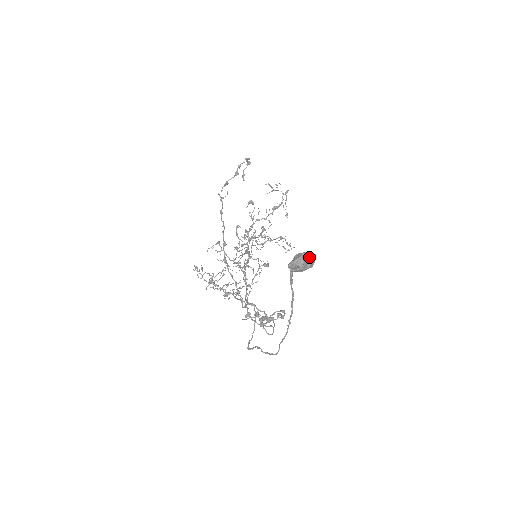
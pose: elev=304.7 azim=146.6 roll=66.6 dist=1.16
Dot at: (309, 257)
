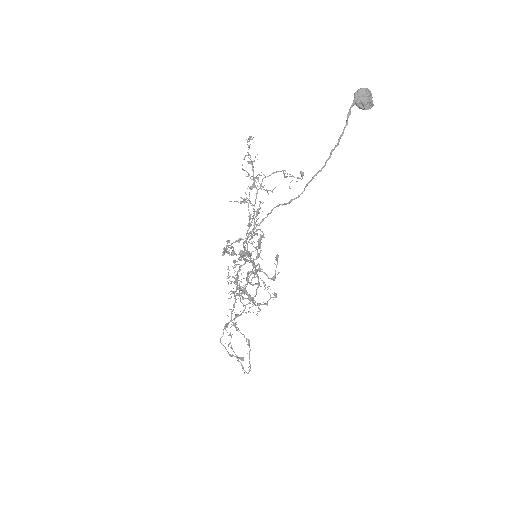
Dot at: (371, 95)
